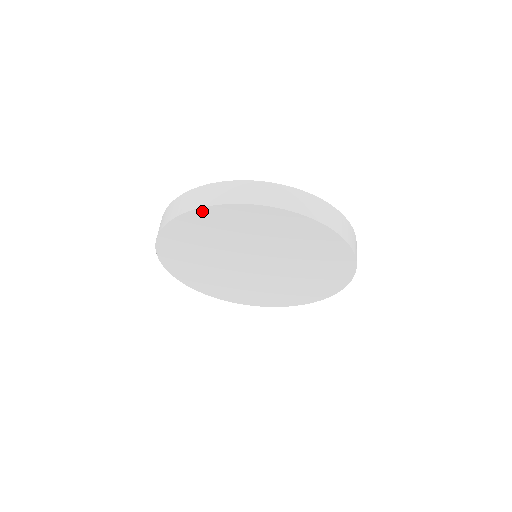
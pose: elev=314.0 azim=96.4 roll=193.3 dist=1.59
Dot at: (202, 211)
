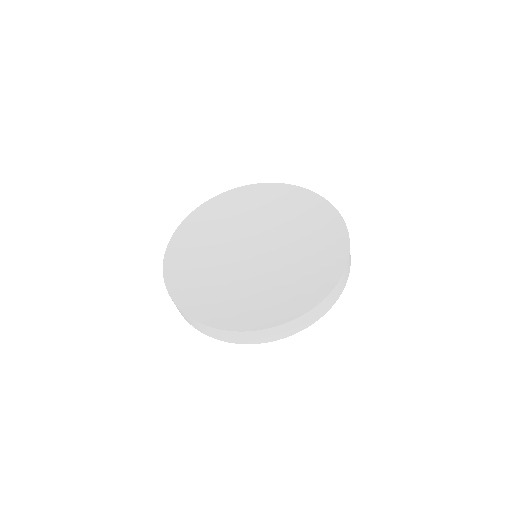
Dot at: occluded
